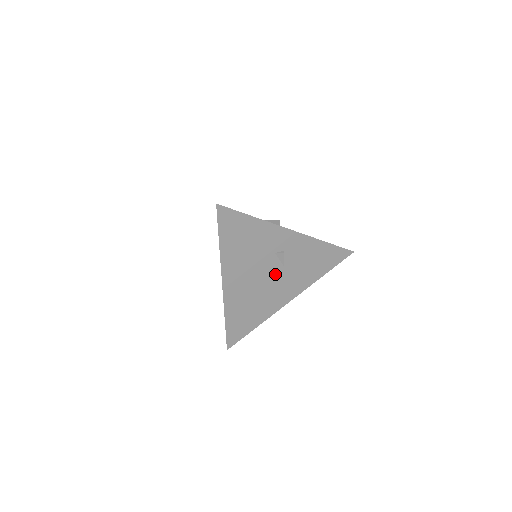
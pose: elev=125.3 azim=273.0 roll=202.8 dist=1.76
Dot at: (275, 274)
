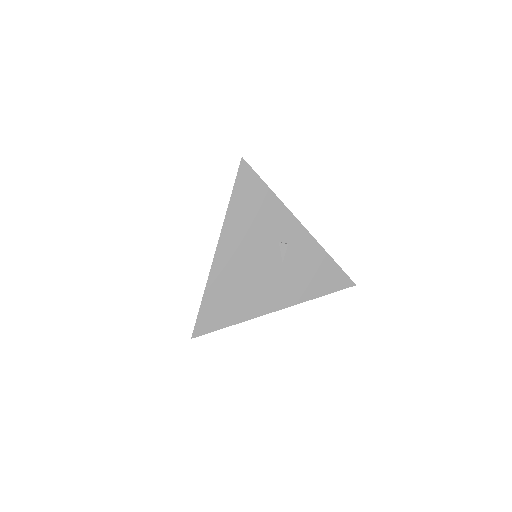
Dot at: (271, 267)
